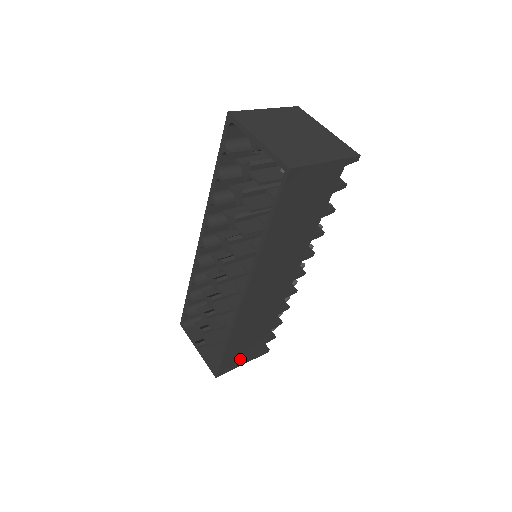
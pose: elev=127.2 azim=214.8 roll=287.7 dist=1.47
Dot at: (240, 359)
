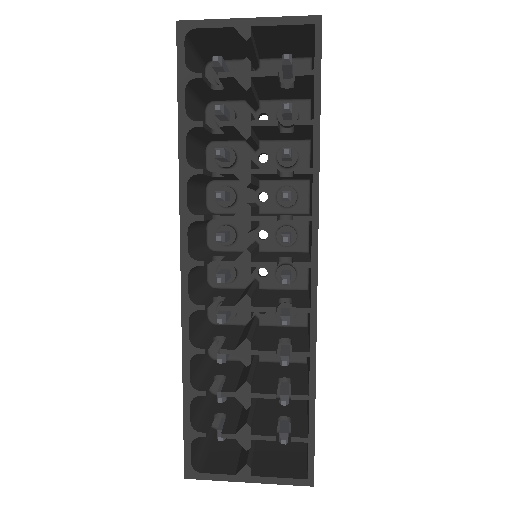
Dot at: occluded
